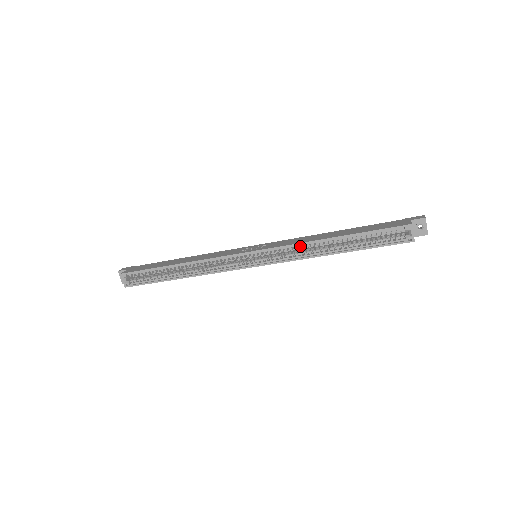
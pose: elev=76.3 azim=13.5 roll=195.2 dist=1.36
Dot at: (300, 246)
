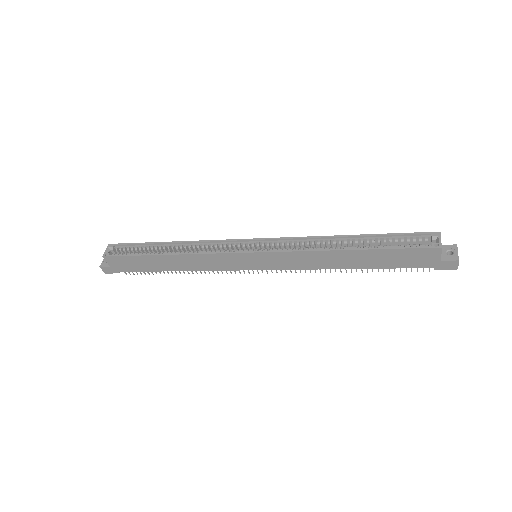
Dot at: (309, 241)
